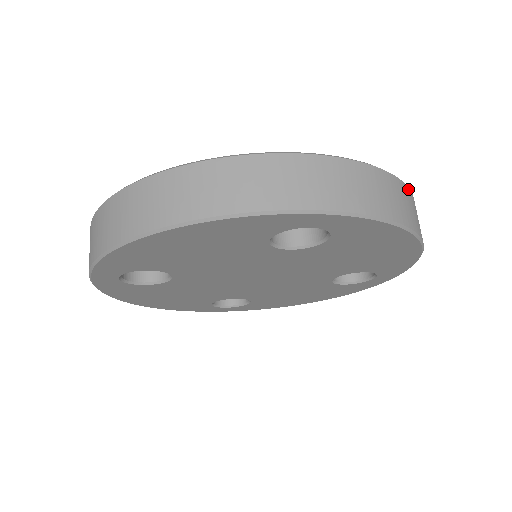
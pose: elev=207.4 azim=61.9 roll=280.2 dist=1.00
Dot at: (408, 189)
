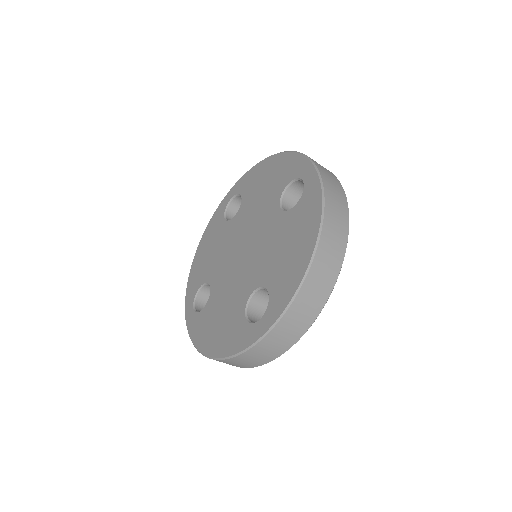
Dot at: (314, 261)
